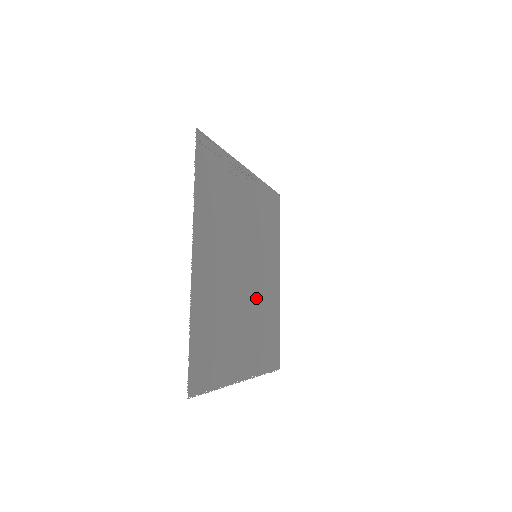
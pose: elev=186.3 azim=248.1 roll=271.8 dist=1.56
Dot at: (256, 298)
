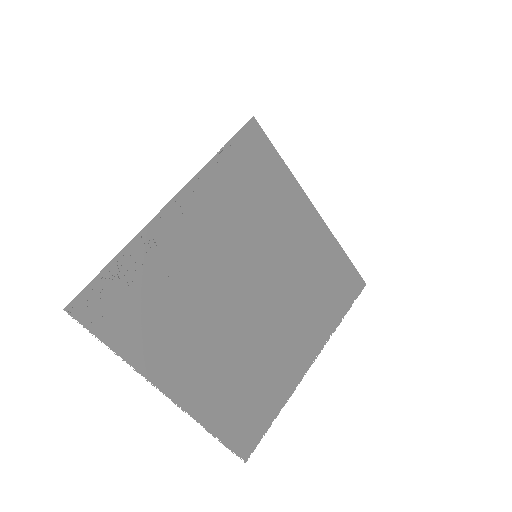
Dot at: (284, 288)
